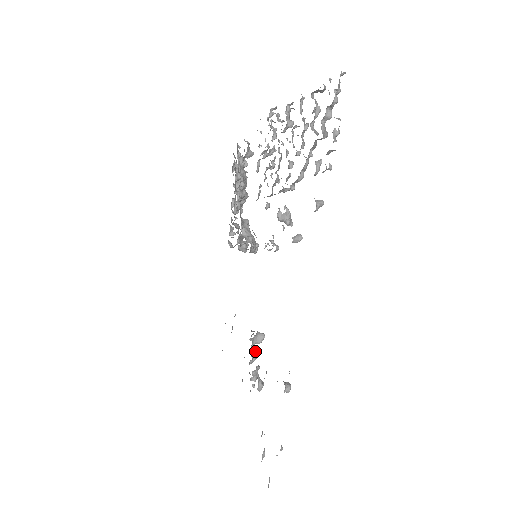
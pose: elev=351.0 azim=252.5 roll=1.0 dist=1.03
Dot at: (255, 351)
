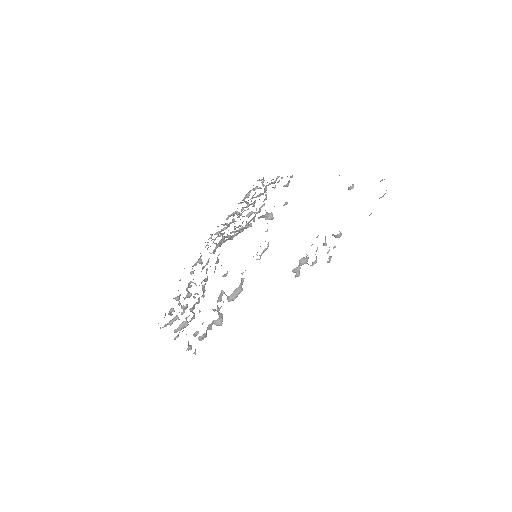
Dot at: occluded
